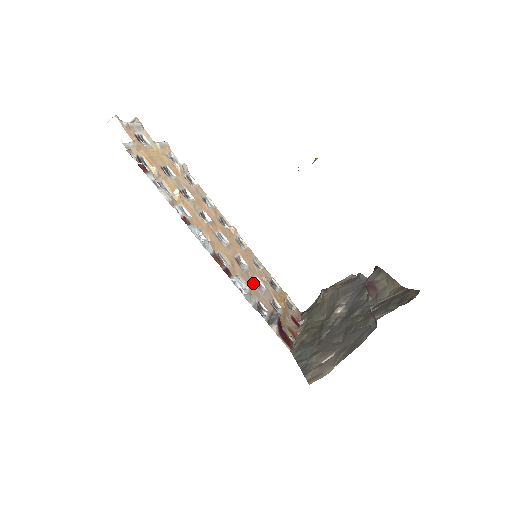
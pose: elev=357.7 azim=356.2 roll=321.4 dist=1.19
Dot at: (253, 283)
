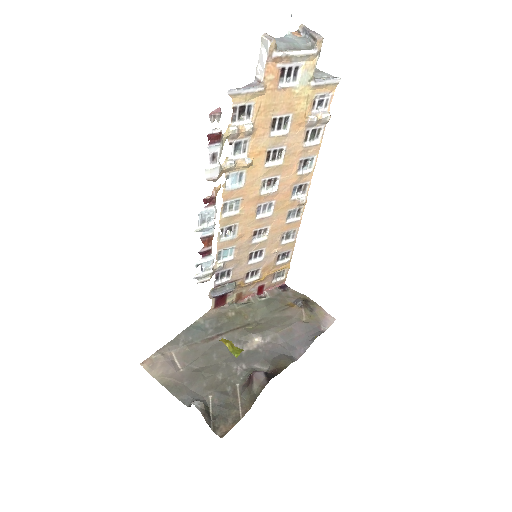
Dot at: (248, 255)
